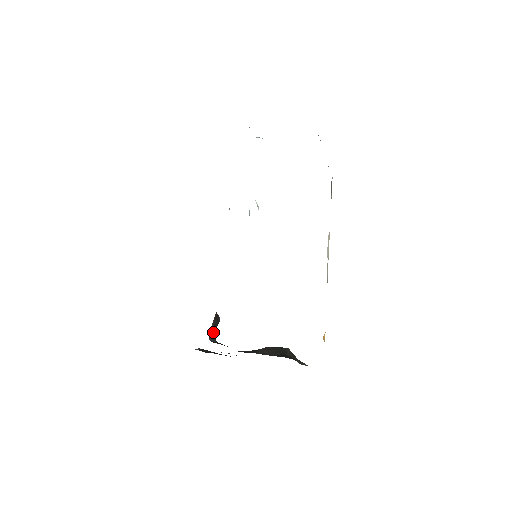
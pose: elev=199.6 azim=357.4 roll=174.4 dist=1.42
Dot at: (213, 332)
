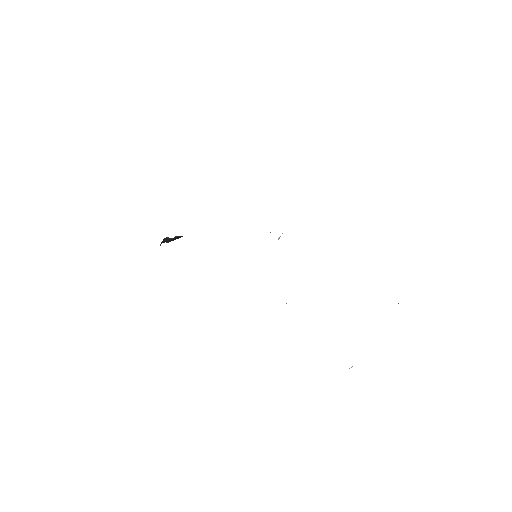
Dot at: (166, 241)
